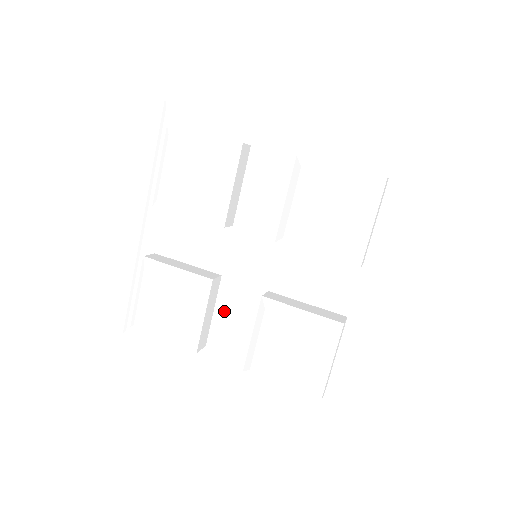
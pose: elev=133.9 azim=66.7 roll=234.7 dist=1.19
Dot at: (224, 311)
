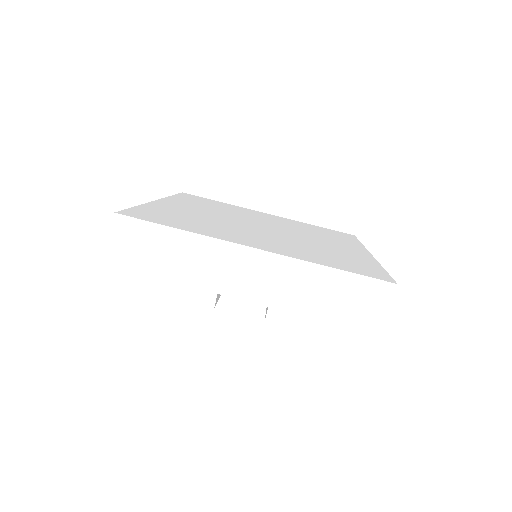
Dot at: occluded
